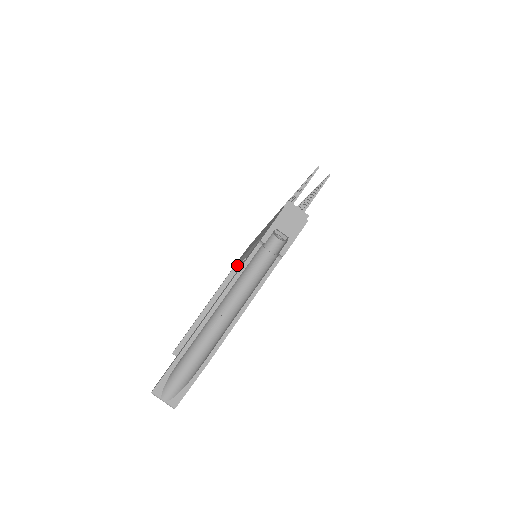
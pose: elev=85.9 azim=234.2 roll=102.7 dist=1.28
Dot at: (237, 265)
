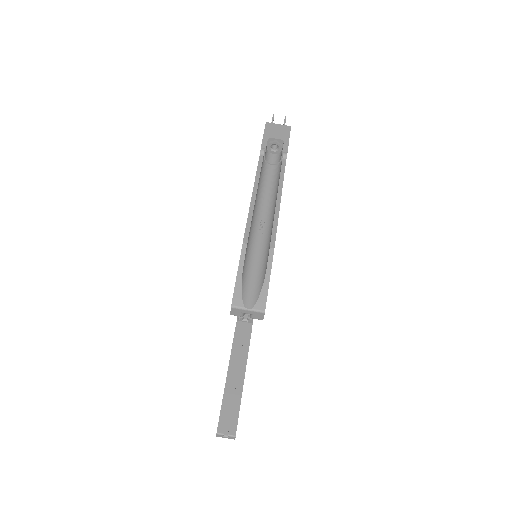
Dot at: (238, 320)
